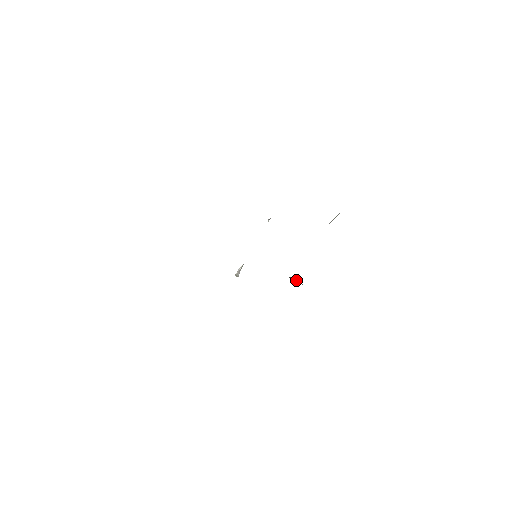
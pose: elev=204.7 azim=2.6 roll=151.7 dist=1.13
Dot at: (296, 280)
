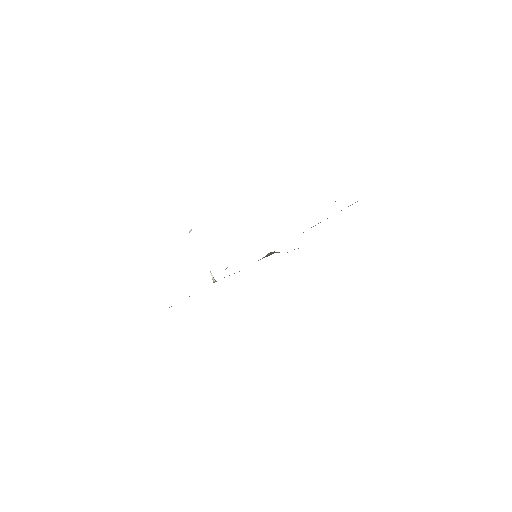
Dot at: occluded
